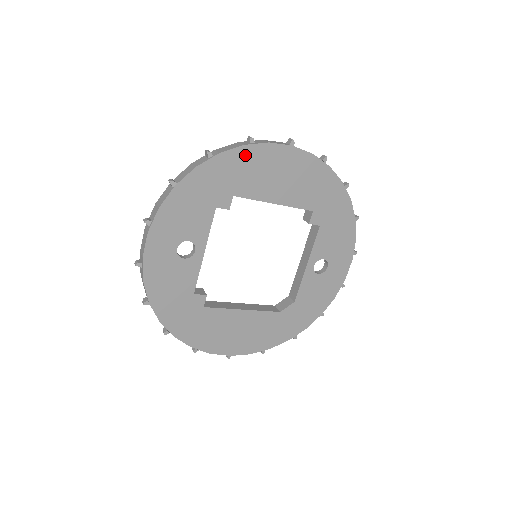
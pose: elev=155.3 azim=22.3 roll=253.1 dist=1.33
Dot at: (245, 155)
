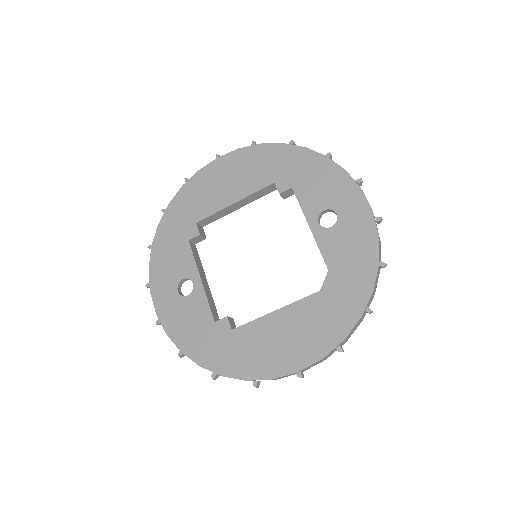
Dot at: (187, 191)
